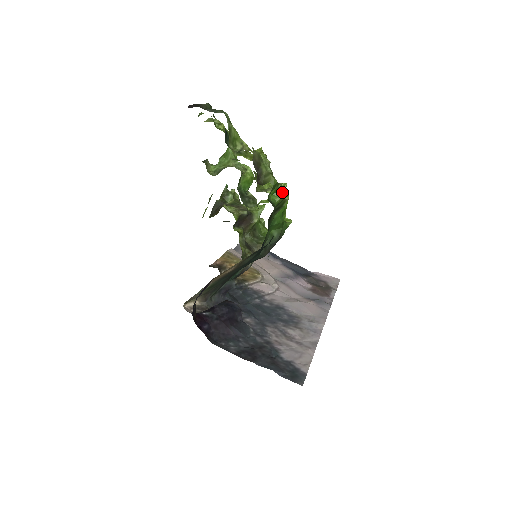
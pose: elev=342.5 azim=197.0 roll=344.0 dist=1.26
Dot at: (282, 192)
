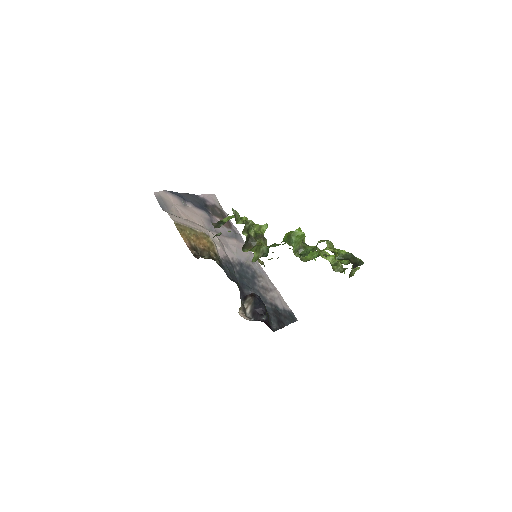
Dot at: (342, 265)
